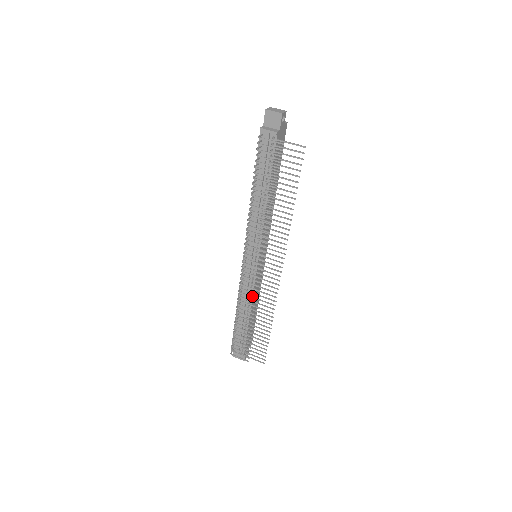
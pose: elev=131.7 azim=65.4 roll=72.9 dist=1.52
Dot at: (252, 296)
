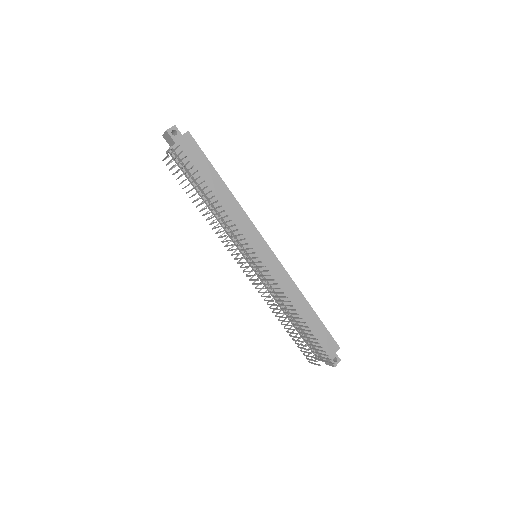
Dot at: (267, 296)
